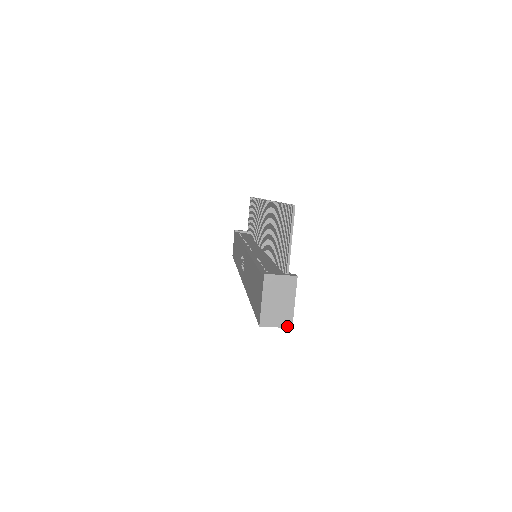
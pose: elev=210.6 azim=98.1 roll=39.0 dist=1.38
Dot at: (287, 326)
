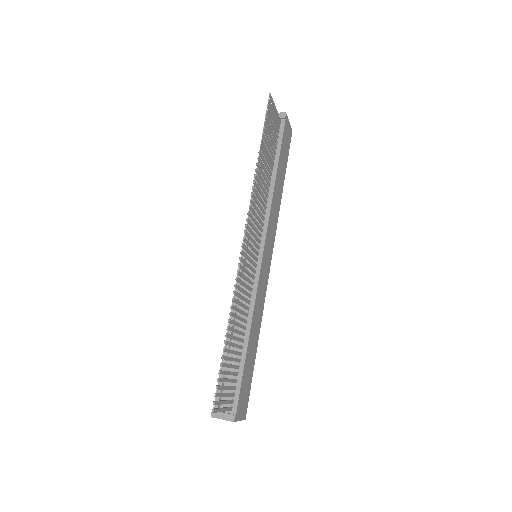
Dot at: occluded
